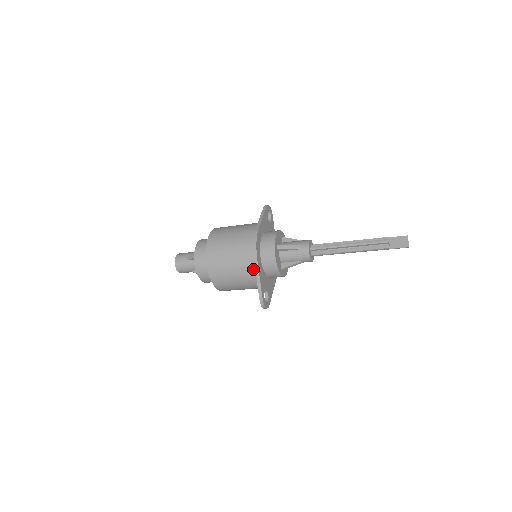
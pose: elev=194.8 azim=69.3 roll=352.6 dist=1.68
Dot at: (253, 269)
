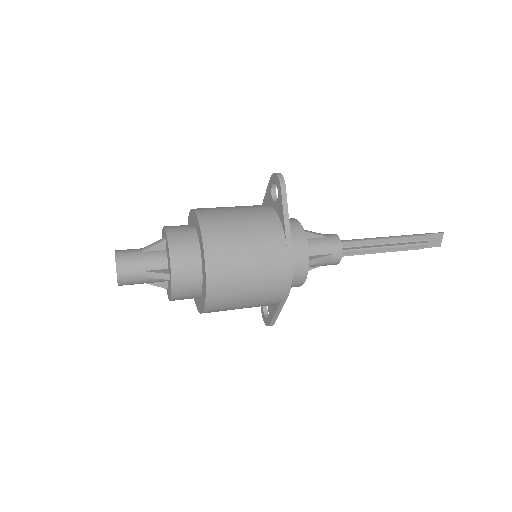
Dot at: (275, 303)
